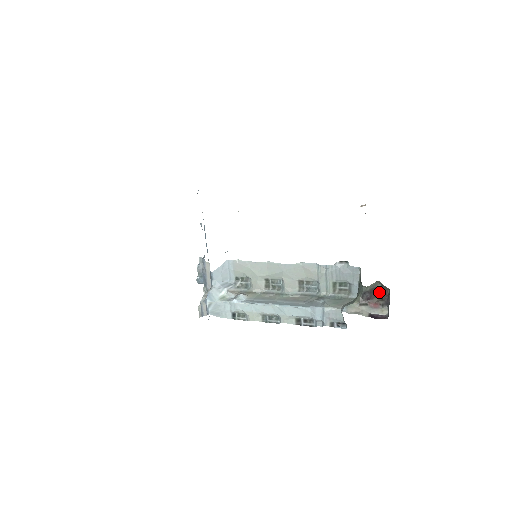
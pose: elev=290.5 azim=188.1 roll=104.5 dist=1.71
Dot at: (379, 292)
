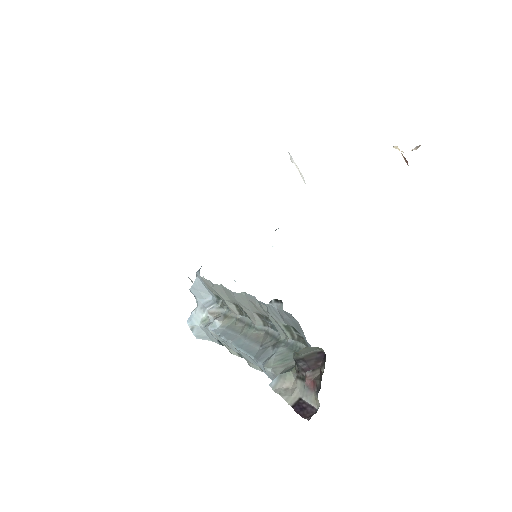
Dot at: (324, 360)
